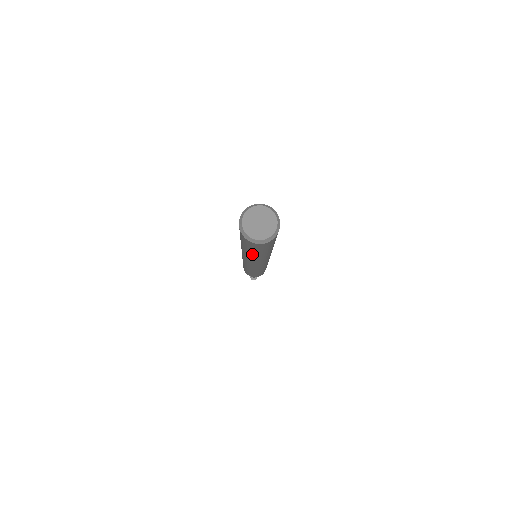
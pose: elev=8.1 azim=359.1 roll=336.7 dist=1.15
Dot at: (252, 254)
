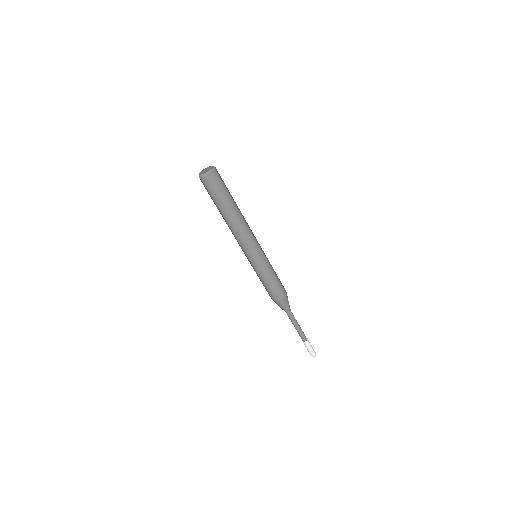
Dot at: (223, 207)
